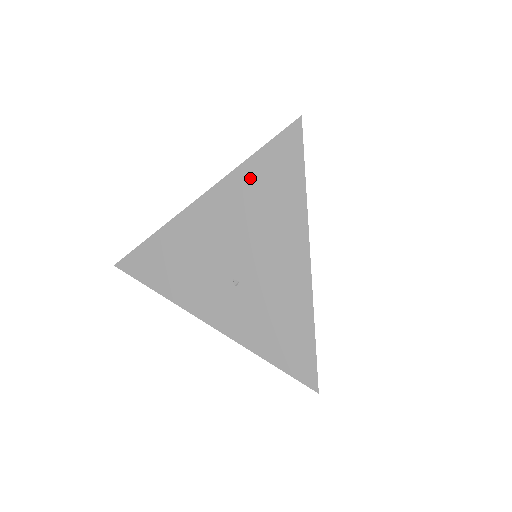
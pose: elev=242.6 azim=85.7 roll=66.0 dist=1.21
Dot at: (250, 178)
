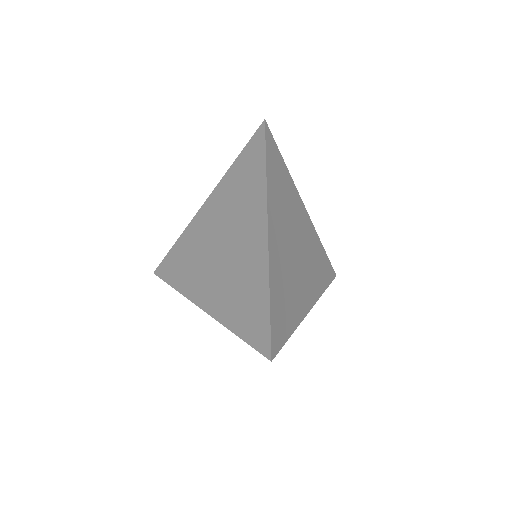
Dot at: occluded
